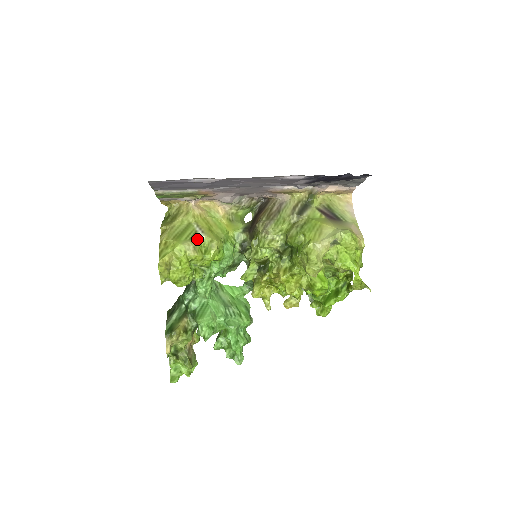
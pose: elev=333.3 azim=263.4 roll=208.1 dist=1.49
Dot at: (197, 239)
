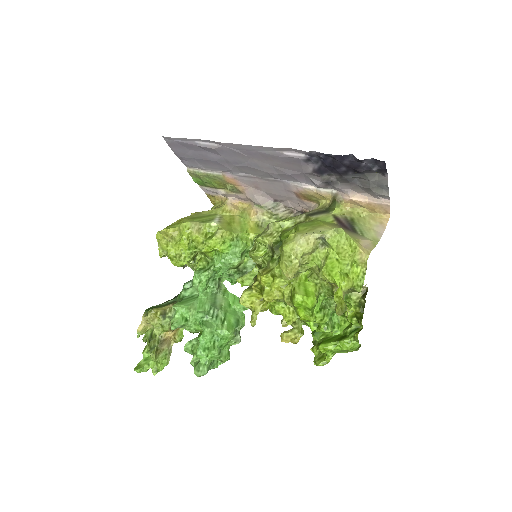
Dot at: (208, 223)
